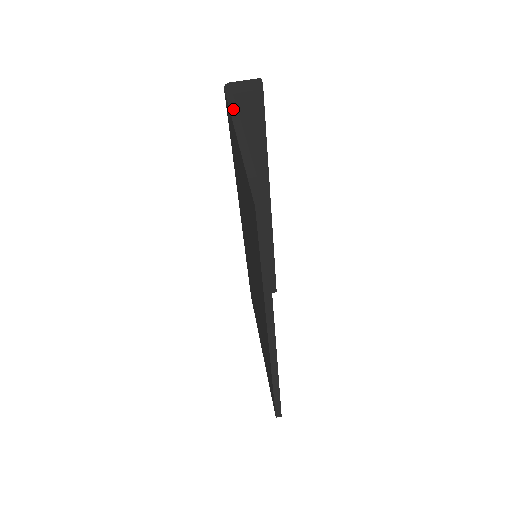
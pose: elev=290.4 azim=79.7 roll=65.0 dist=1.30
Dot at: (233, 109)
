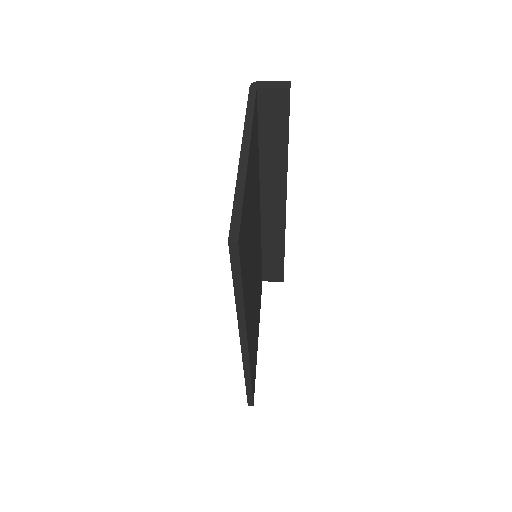
Dot at: (249, 116)
